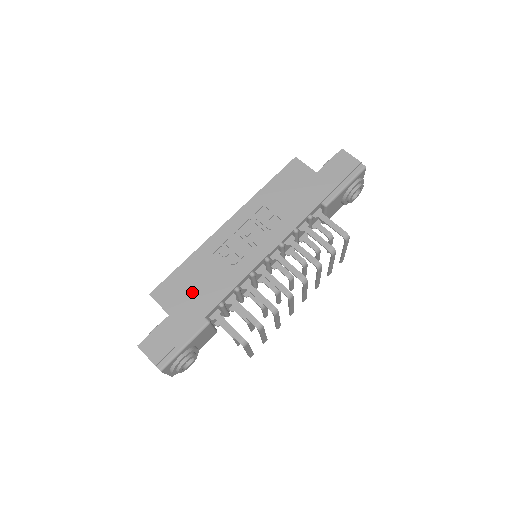
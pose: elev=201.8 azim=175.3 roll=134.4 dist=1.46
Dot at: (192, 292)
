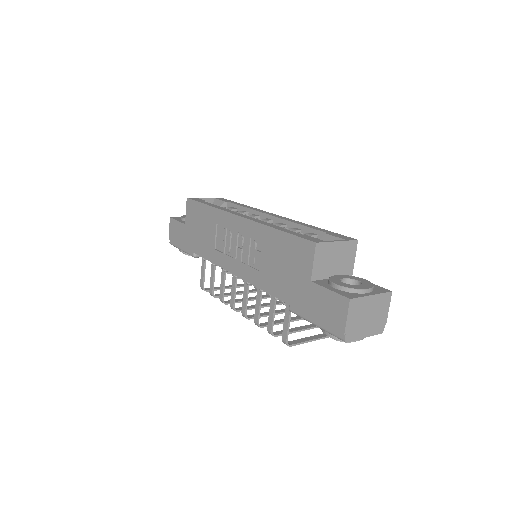
Dot at: (198, 230)
